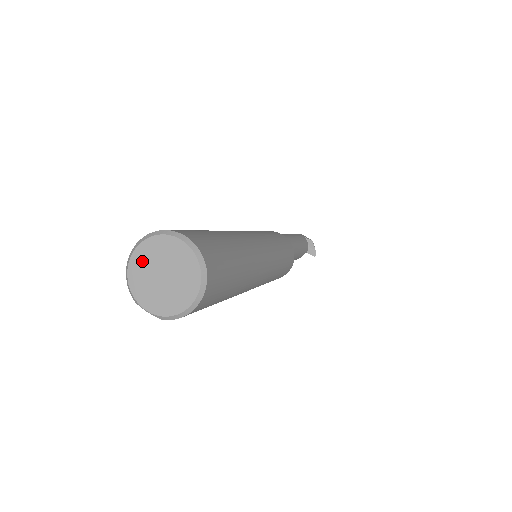
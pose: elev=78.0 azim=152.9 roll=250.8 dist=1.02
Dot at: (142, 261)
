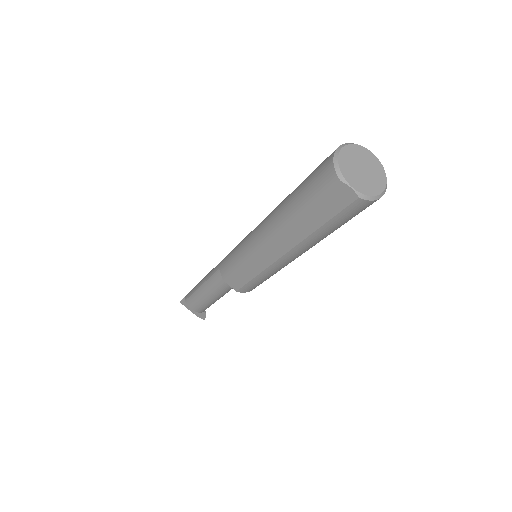
Dot at: (349, 155)
